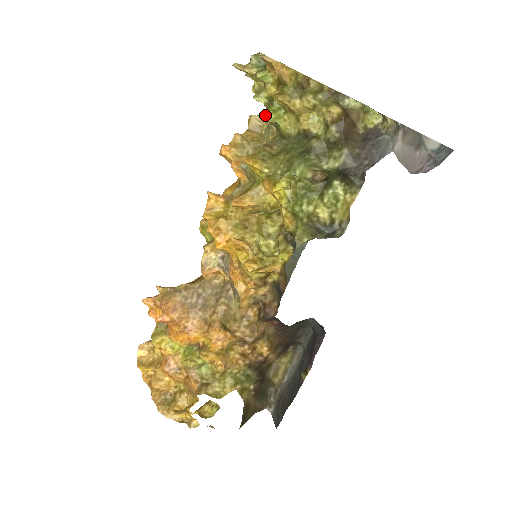
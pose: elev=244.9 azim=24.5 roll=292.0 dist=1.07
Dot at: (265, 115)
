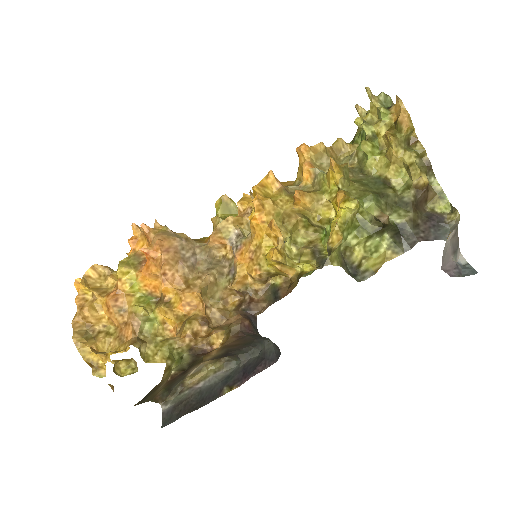
Dot at: (365, 143)
